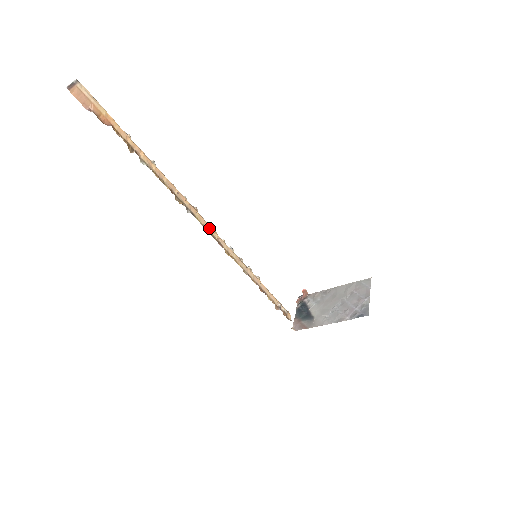
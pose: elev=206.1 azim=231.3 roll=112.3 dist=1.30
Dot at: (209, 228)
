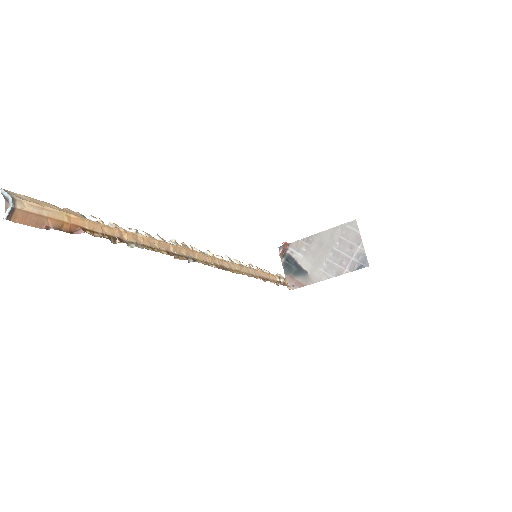
Dot at: (210, 260)
